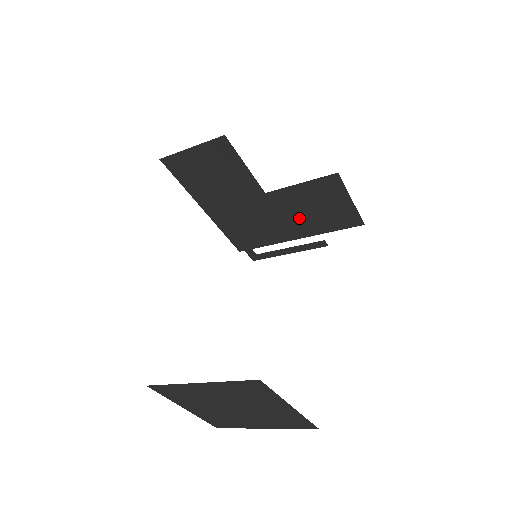
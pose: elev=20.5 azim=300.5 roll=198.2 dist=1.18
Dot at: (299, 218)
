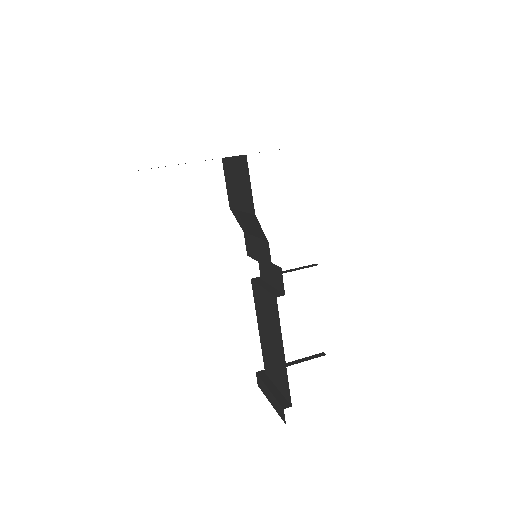
Dot at: occluded
